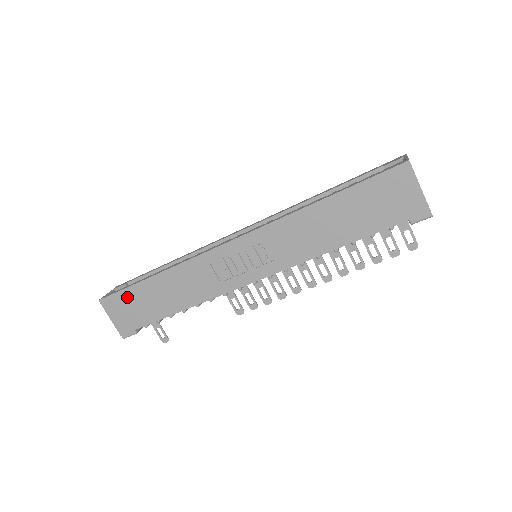
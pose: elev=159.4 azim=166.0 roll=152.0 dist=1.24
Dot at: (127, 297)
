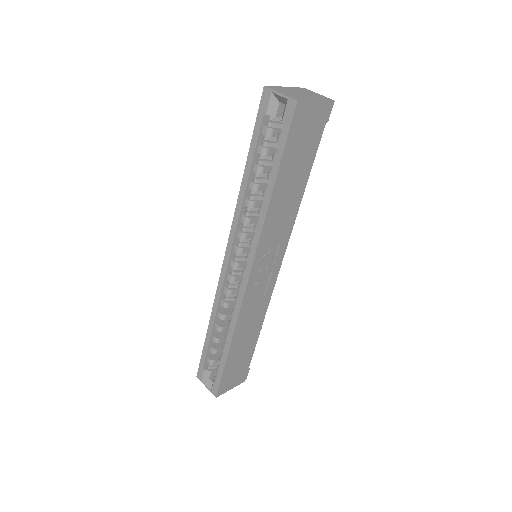
Dot at: (228, 374)
